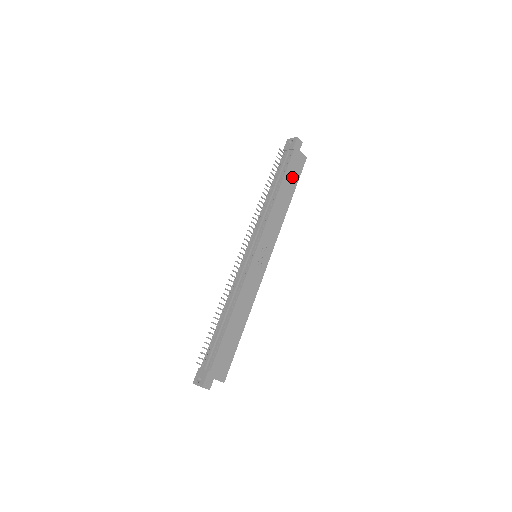
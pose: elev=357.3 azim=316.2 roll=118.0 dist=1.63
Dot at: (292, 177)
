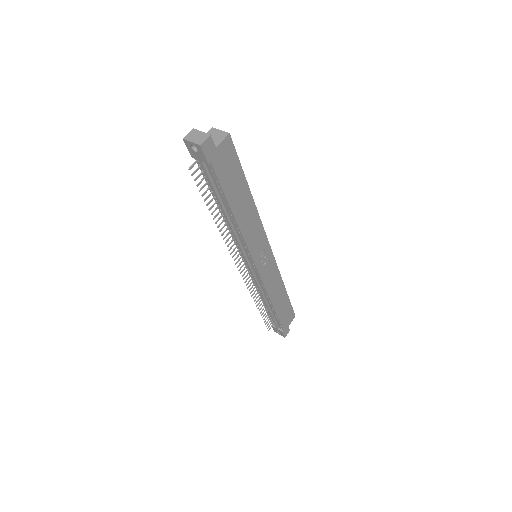
Dot at: (233, 180)
